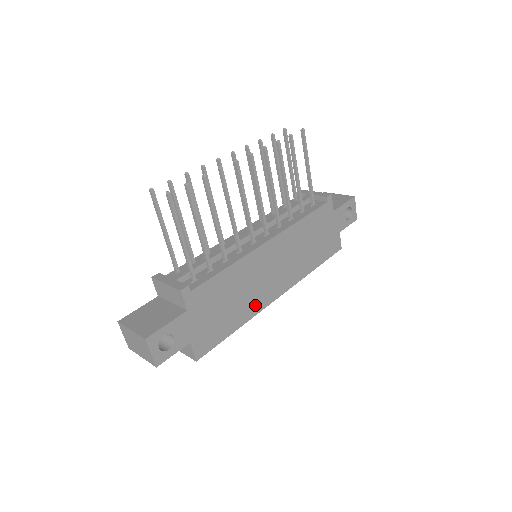
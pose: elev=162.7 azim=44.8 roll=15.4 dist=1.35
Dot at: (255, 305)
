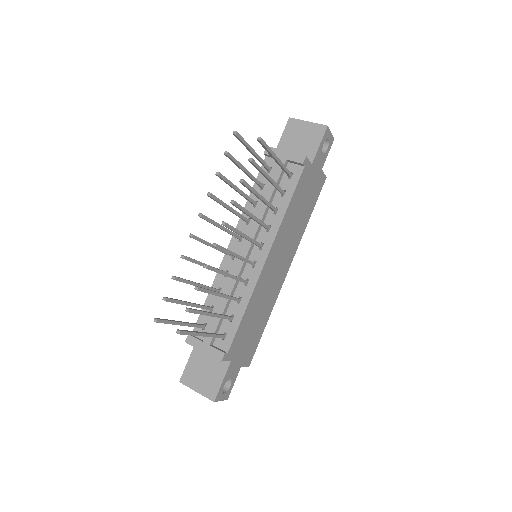
Dot at: (273, 297)
